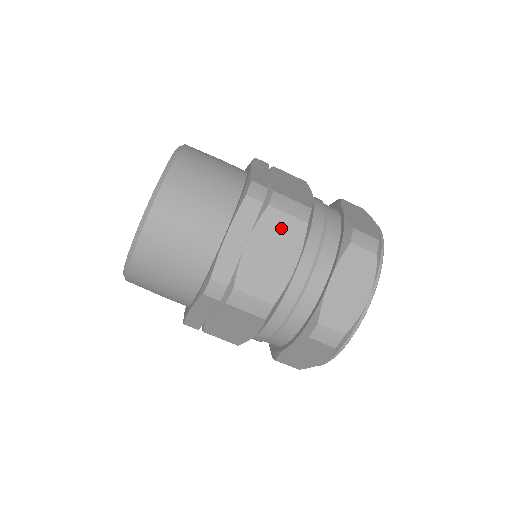
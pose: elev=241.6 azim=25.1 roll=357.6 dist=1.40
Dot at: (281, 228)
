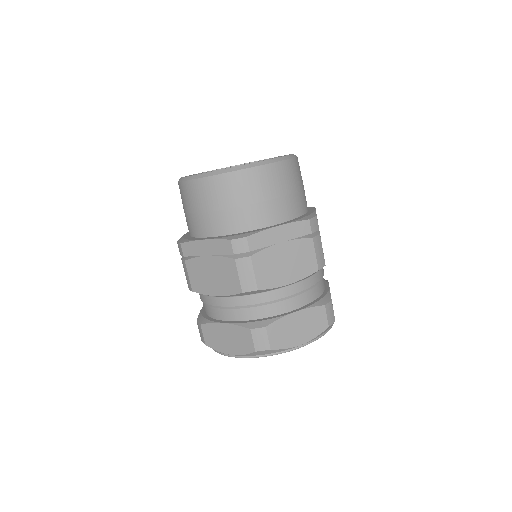
Dot at: (305, 256)
